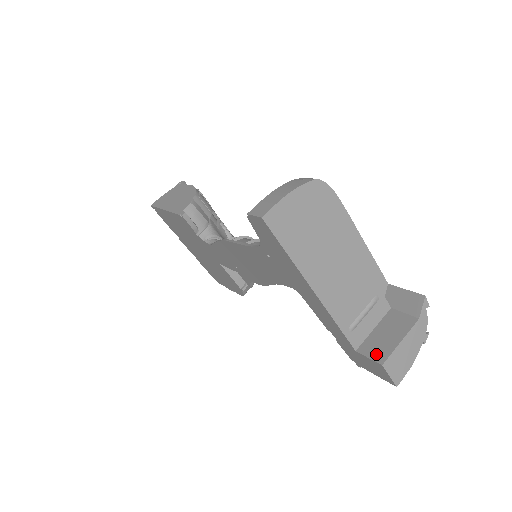
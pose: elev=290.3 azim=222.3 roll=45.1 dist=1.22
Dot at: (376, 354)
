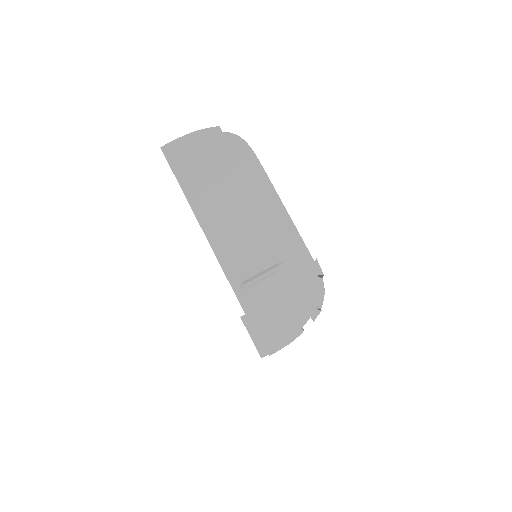
Dot at: occluded
